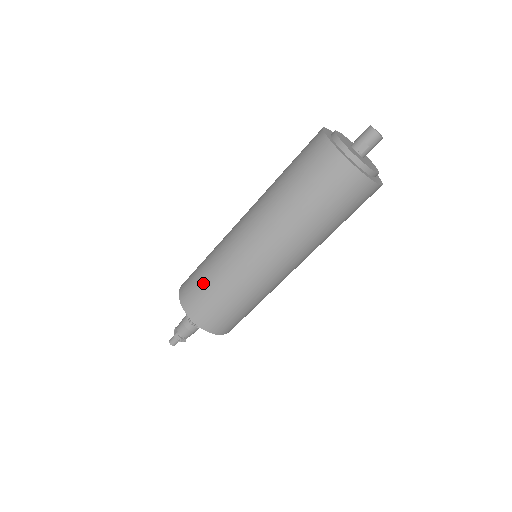
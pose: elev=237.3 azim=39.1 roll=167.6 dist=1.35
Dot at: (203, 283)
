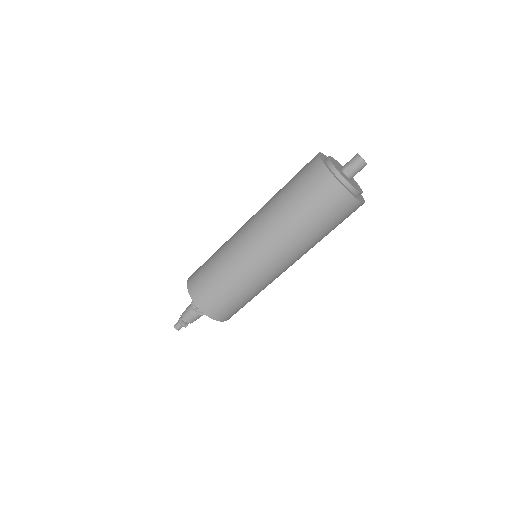
Dot at: (207, 266)
